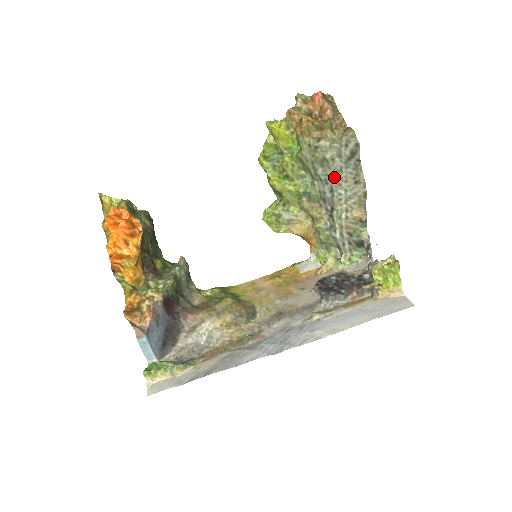
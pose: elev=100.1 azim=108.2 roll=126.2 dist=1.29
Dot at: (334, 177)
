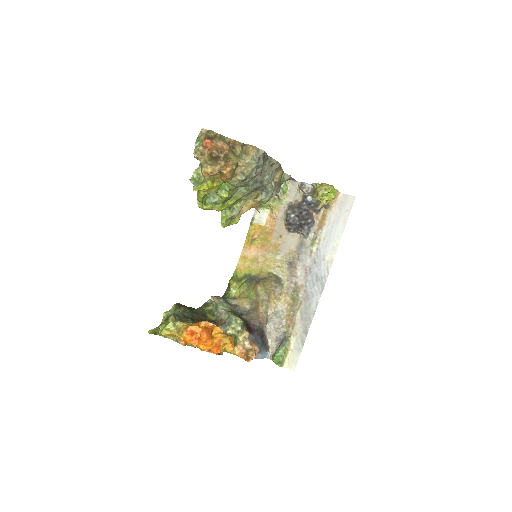
Dot at: (260, 177)
